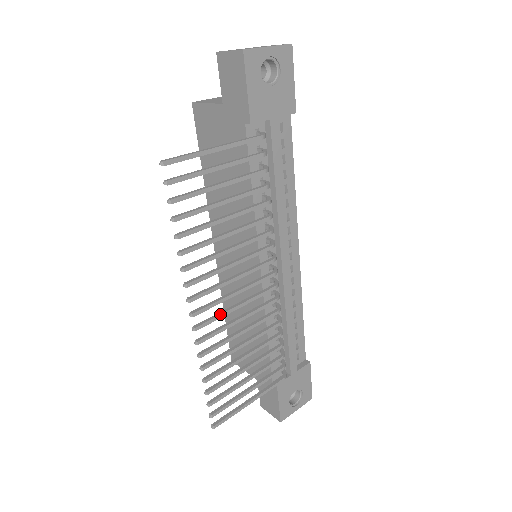
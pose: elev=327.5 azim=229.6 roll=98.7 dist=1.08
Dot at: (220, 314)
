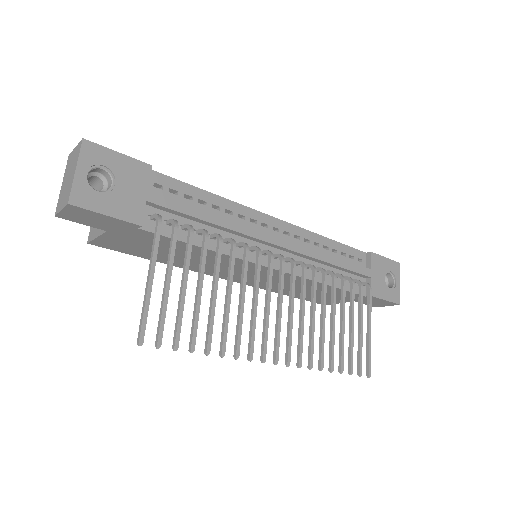
Dot at: (289, 334)
